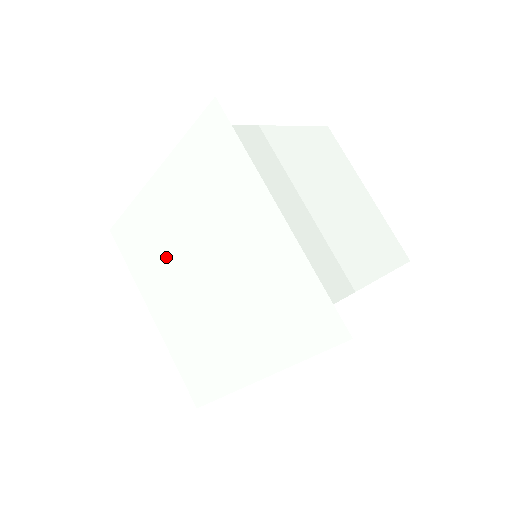
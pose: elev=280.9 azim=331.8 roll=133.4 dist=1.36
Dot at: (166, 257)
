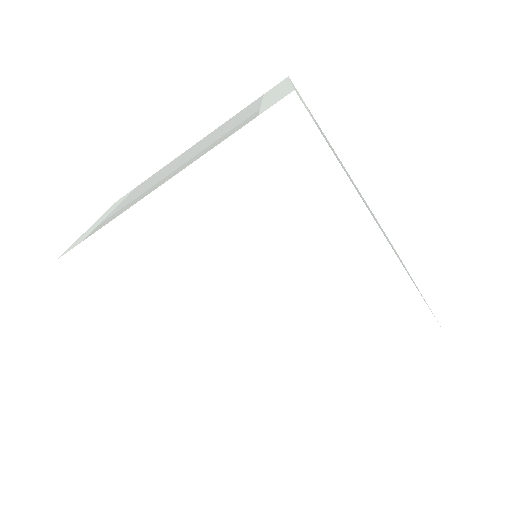
Dot at: (182, 286)
